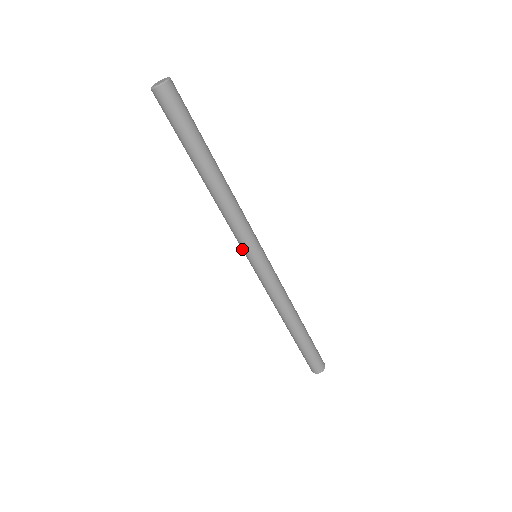
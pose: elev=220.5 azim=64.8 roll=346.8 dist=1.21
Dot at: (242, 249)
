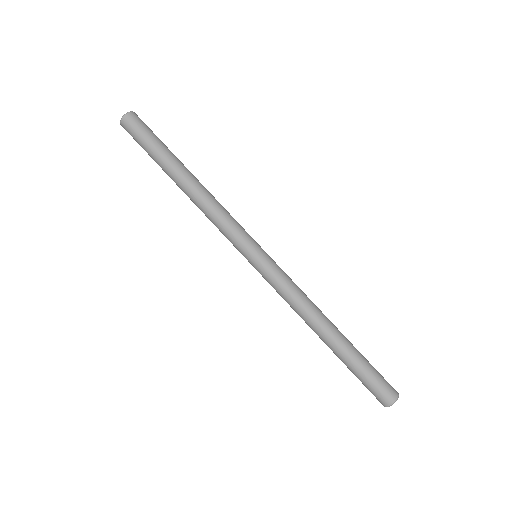
Dot at: (238, 250)
